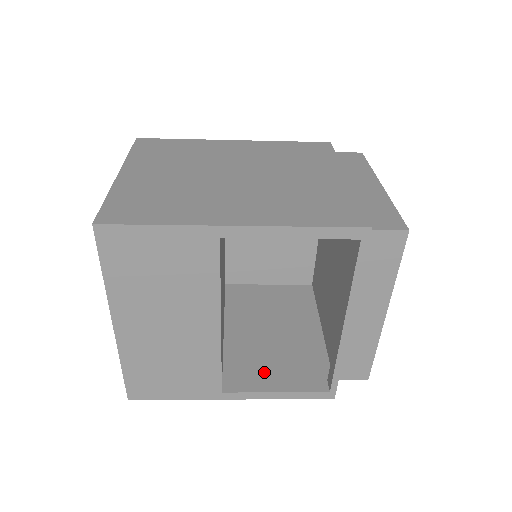
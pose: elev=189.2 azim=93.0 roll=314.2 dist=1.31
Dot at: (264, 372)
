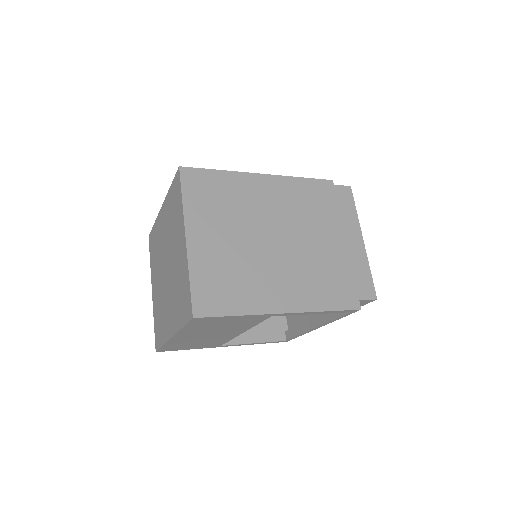
Dot at: occluded
